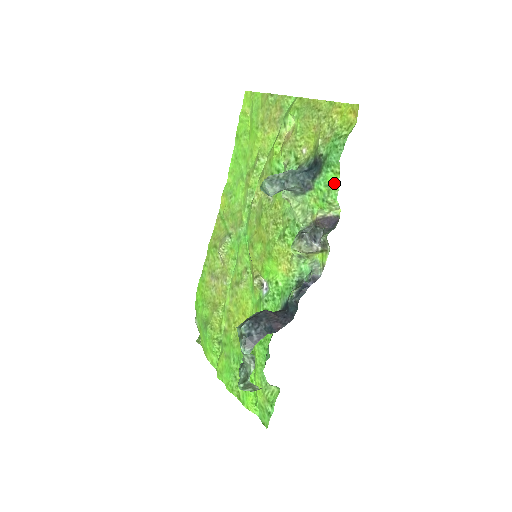
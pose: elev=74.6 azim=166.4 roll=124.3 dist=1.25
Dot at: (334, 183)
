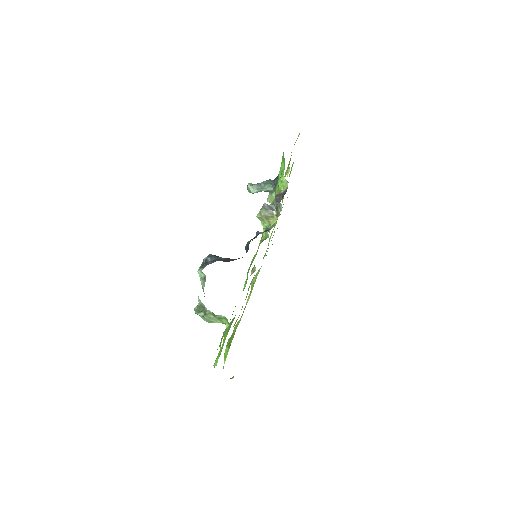
Dot at: (283, 168)
